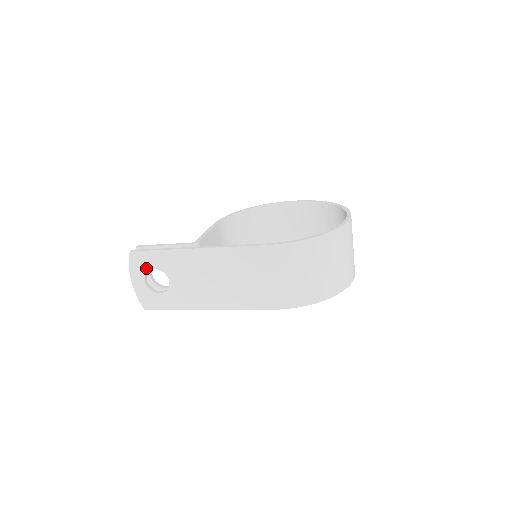
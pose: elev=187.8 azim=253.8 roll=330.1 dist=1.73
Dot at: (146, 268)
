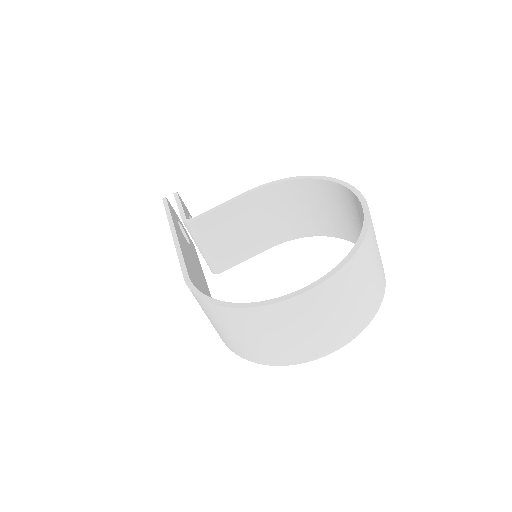
Dot at: occluded
